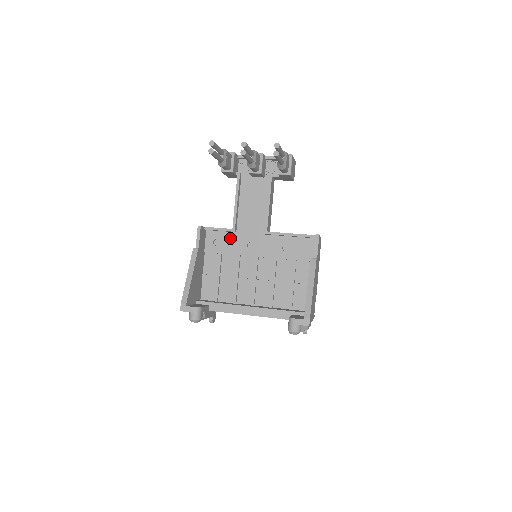
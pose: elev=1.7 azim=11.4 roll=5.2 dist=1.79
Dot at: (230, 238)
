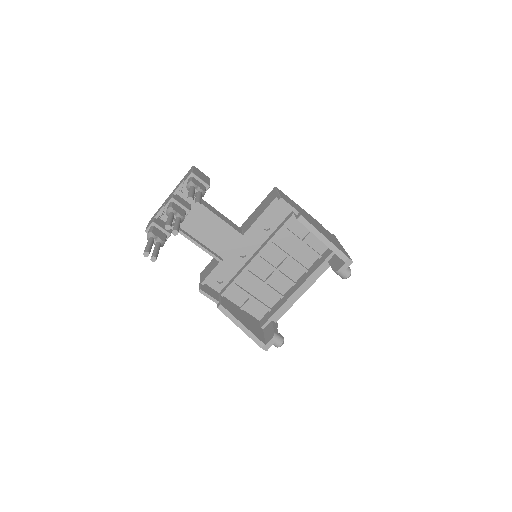
Dot at: (225, 267)
